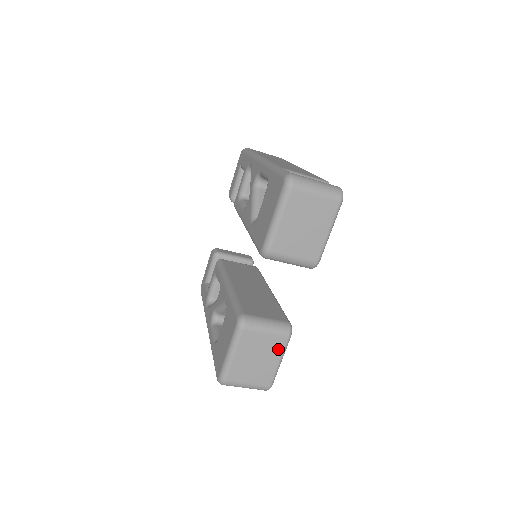
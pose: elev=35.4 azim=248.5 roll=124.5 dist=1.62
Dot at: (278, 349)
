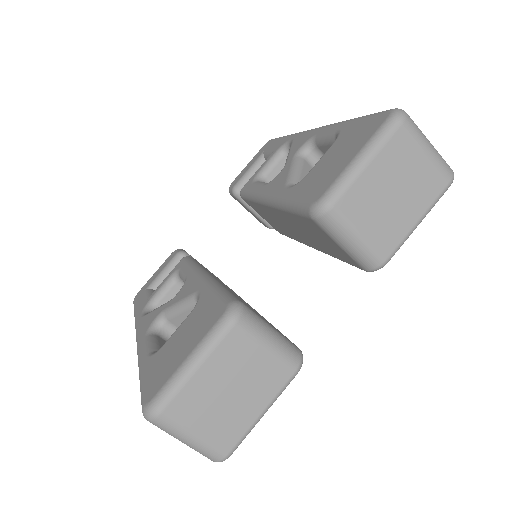
Dot at: (271, 386)
